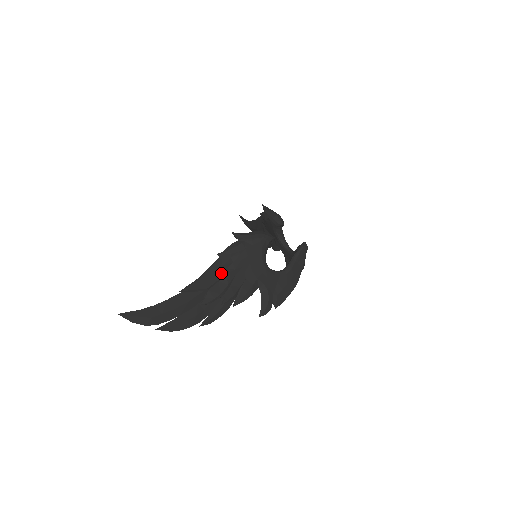
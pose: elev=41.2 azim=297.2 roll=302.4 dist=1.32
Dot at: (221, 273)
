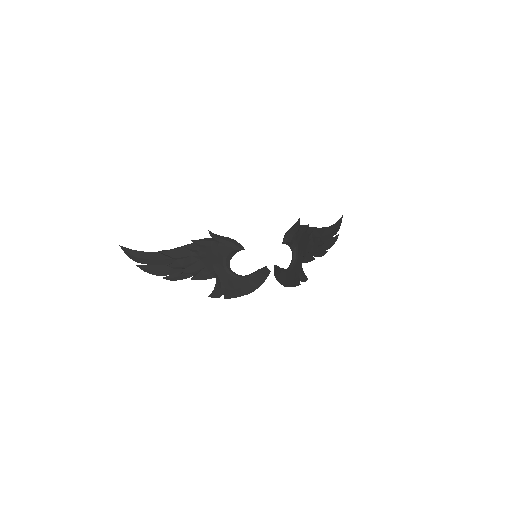
Dot at: (189, 254)
